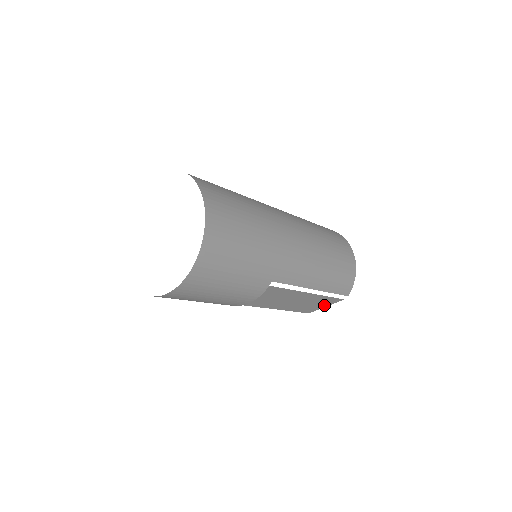
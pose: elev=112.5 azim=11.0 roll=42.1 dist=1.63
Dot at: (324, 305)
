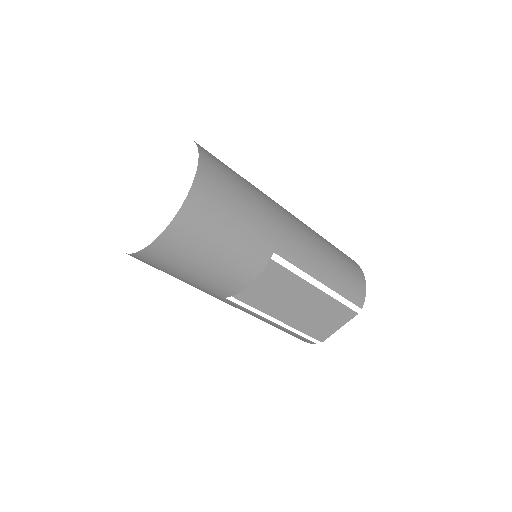
Dot at: (337, 324)
